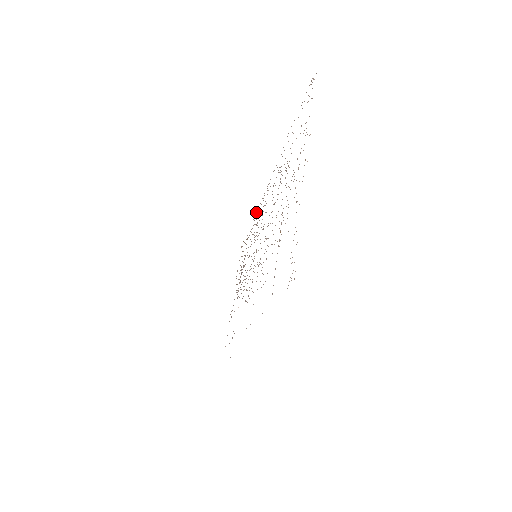
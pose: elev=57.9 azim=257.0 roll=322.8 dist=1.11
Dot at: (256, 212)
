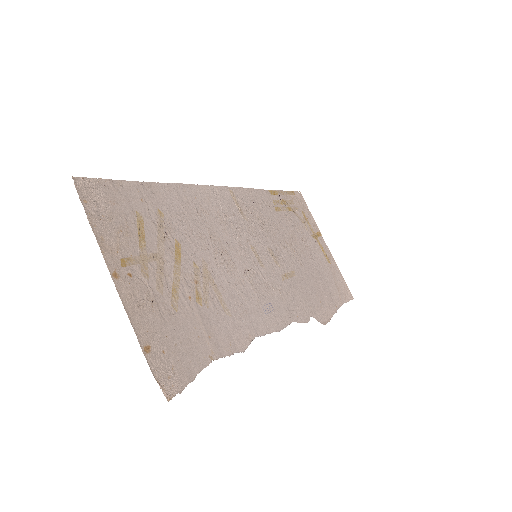
Dot at: (256, 189)
